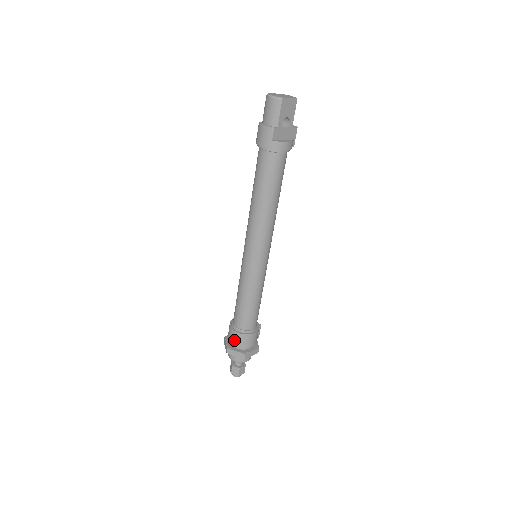
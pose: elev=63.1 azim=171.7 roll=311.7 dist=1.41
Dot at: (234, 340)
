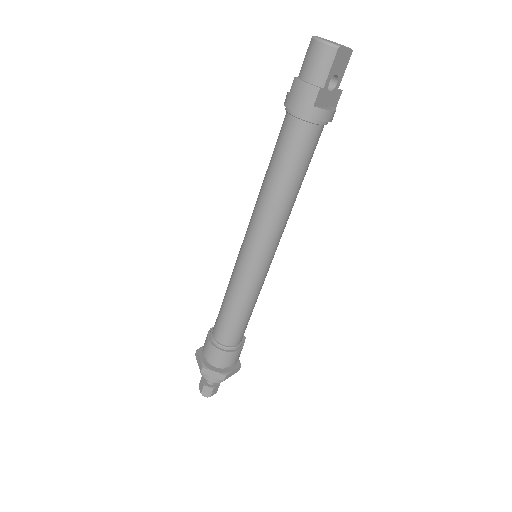
Dot at: (213, 358)
